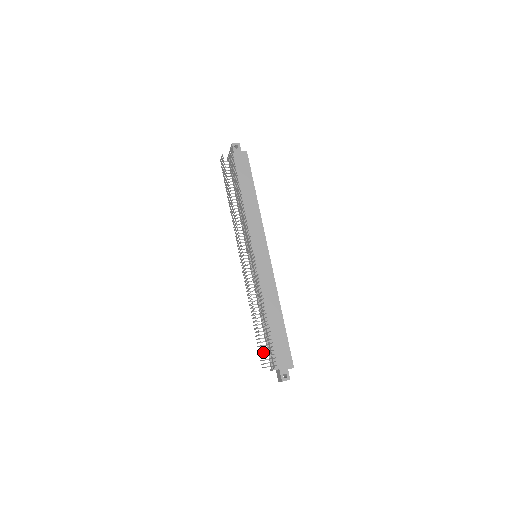
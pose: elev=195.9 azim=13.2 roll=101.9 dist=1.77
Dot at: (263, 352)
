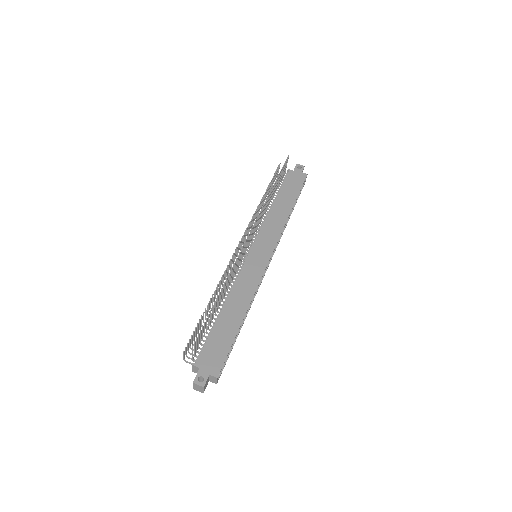
Dot at: occluded
